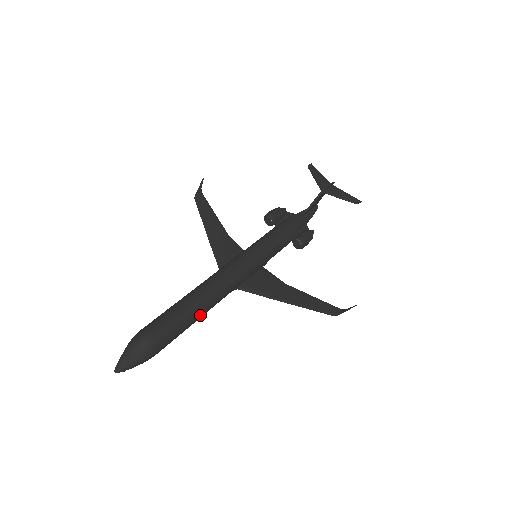
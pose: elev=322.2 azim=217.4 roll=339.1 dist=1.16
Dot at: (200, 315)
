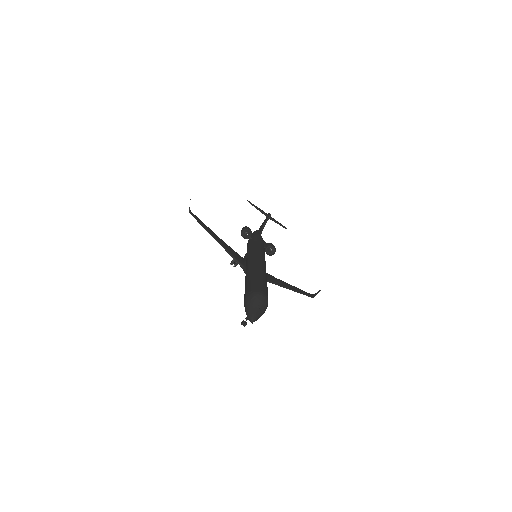
Dot at: occluded
